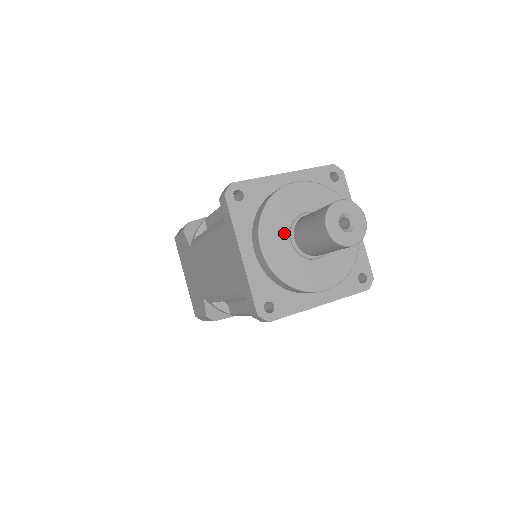
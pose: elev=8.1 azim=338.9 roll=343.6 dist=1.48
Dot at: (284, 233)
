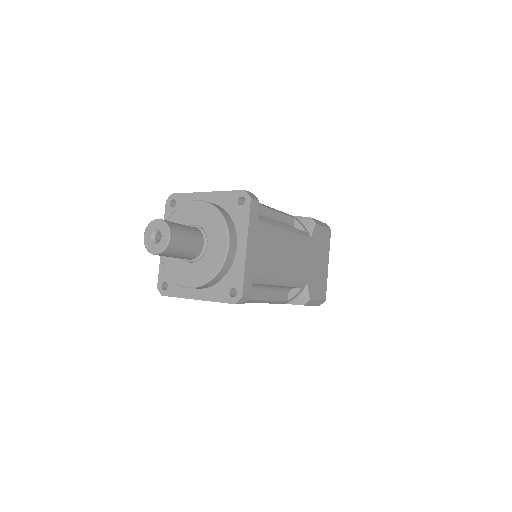
Dot at: occluded
